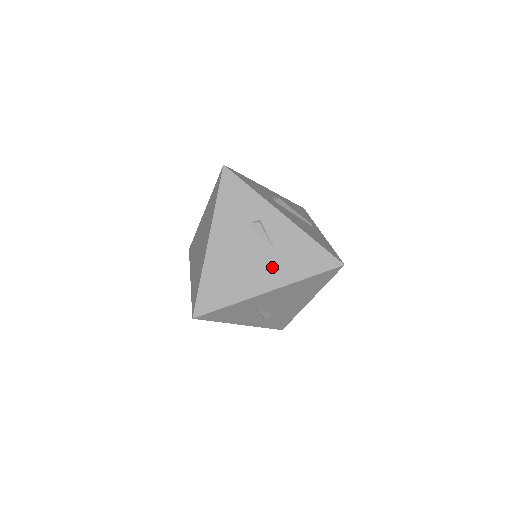
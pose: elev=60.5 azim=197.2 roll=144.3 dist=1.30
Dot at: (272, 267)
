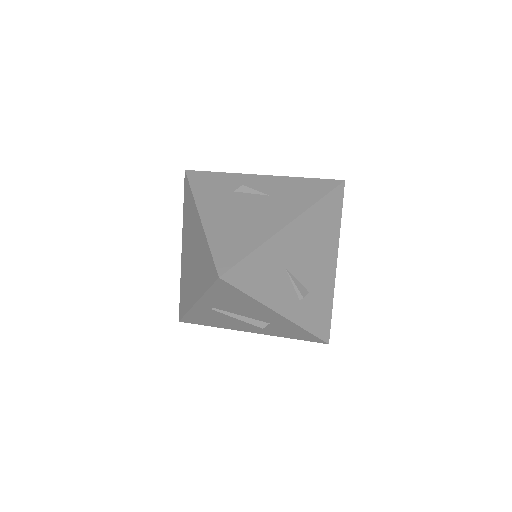
Dot at: (278, 207)
